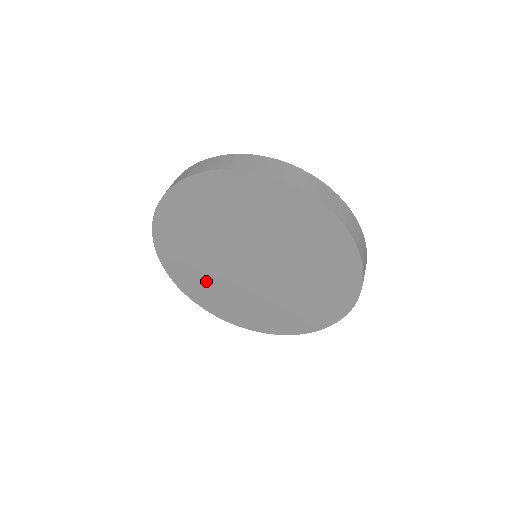
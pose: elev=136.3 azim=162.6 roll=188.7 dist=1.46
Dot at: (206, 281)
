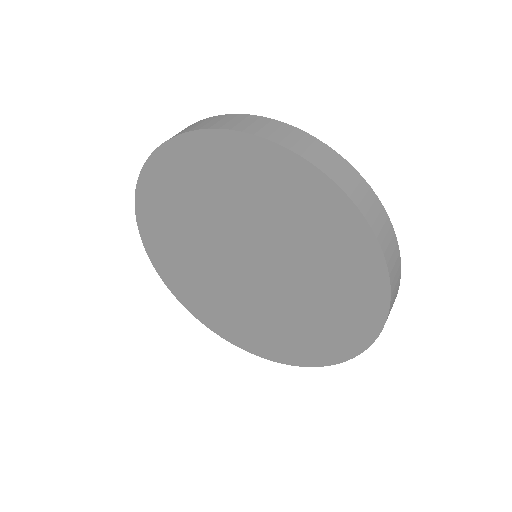
Dot at: (238, 318)
